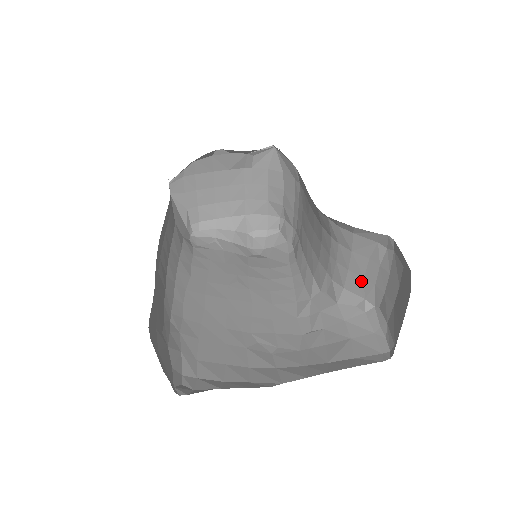
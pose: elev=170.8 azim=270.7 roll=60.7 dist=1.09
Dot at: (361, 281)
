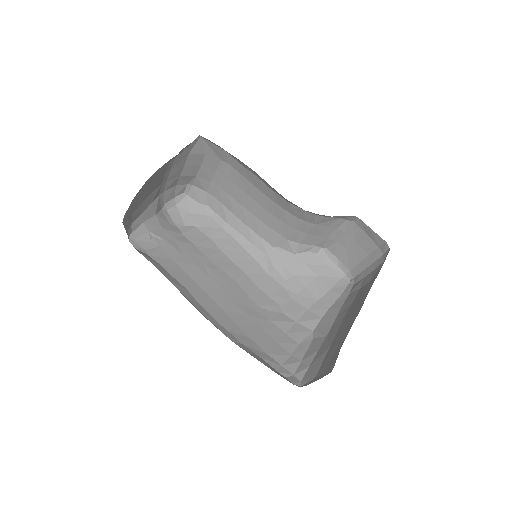
Dot at: (316, 238)
